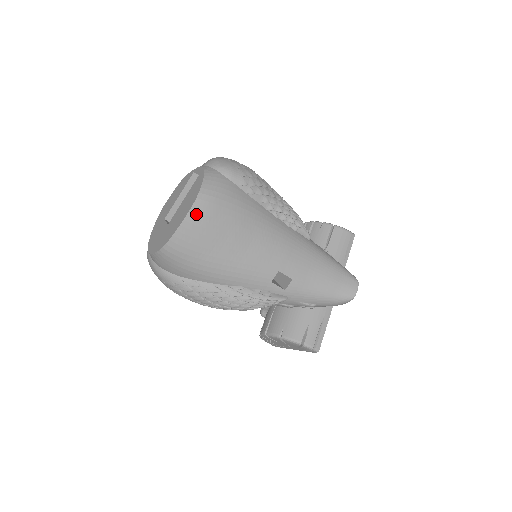
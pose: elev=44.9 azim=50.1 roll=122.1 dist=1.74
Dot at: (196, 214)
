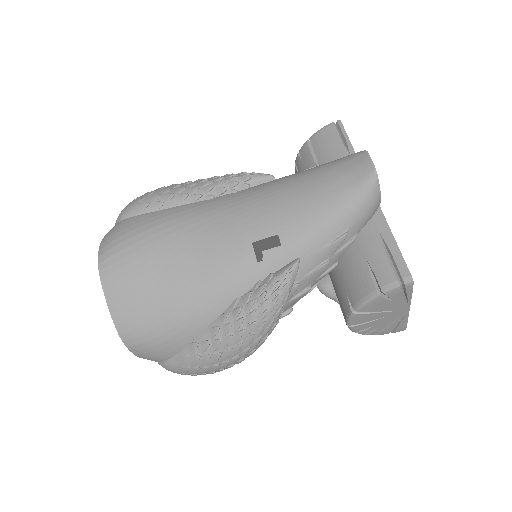
Dot at: (109, 278)
